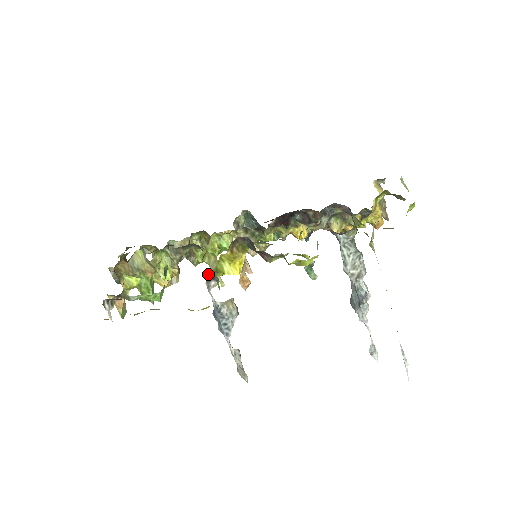
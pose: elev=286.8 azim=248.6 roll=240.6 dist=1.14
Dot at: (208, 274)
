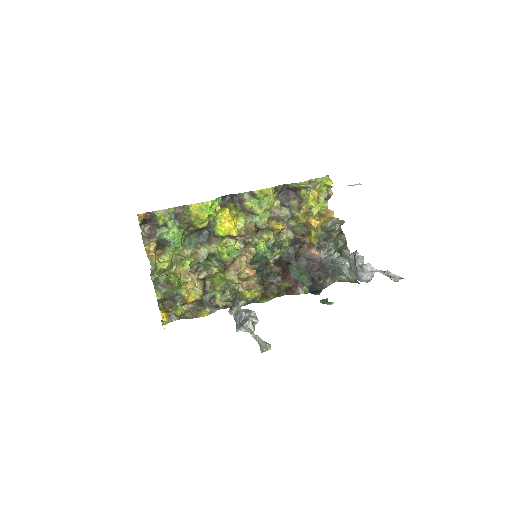
Dot at: (230, 307)
